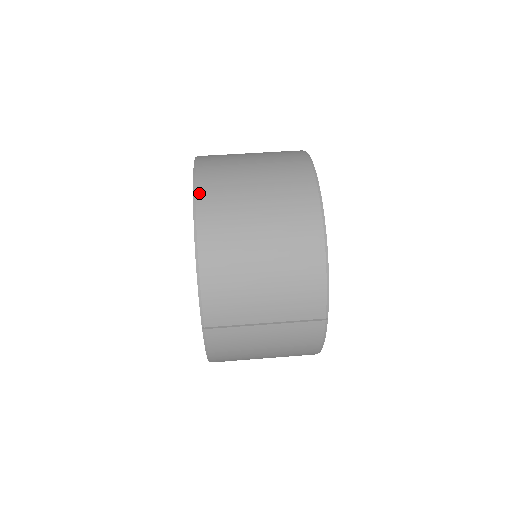
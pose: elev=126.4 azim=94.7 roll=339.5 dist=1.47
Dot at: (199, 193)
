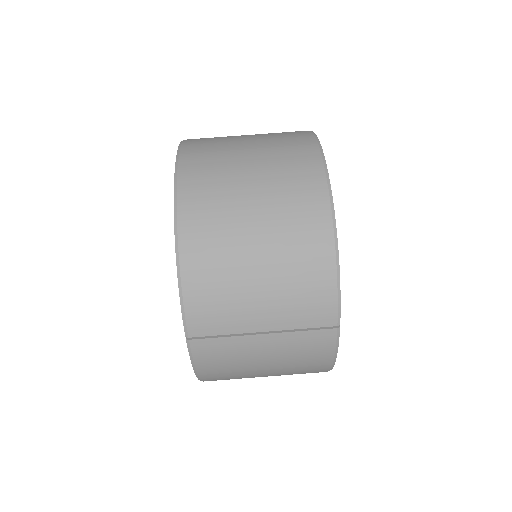
Dot at: (181, 175)
